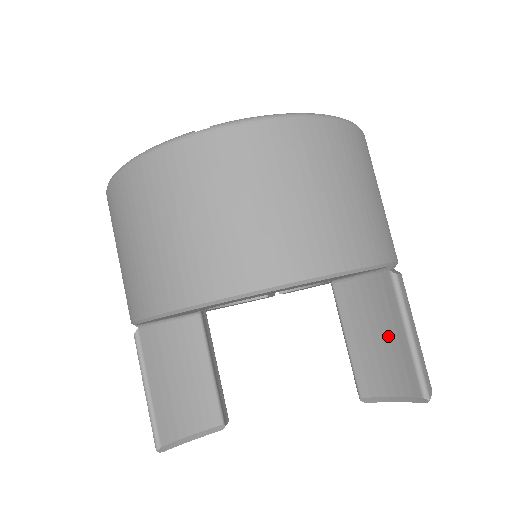
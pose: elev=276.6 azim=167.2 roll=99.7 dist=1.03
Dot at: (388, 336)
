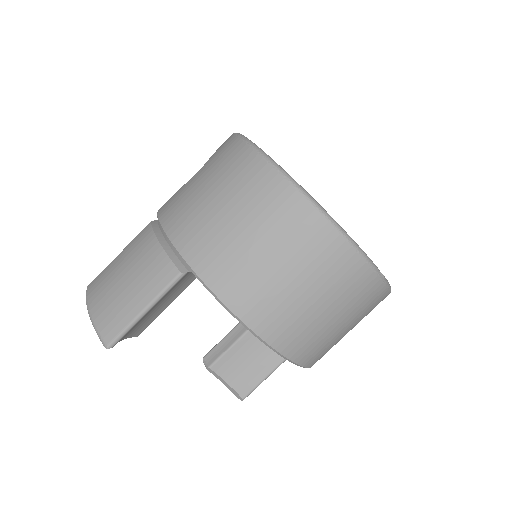
Dot at: (260, 362)
